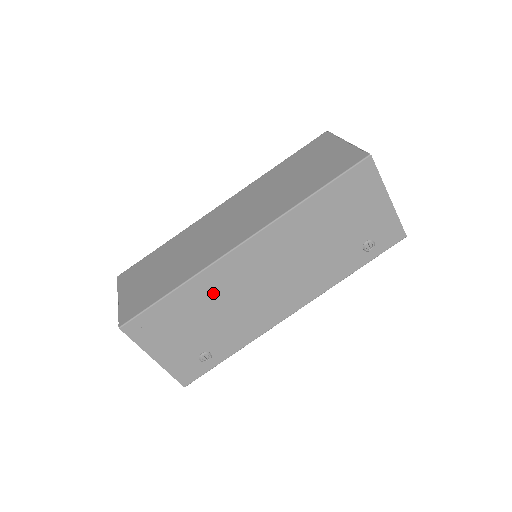
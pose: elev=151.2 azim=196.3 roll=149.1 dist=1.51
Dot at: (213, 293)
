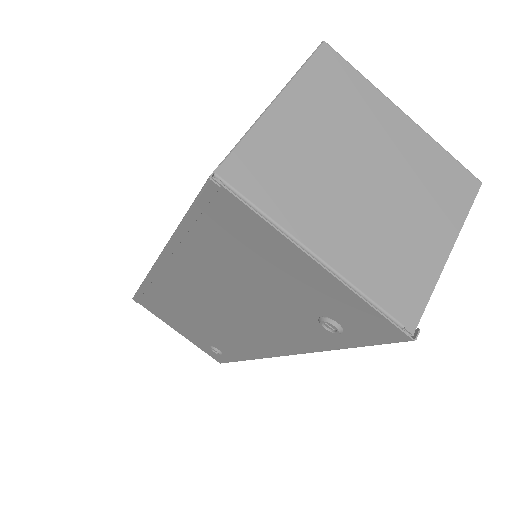
Dot at: (174, 301)
